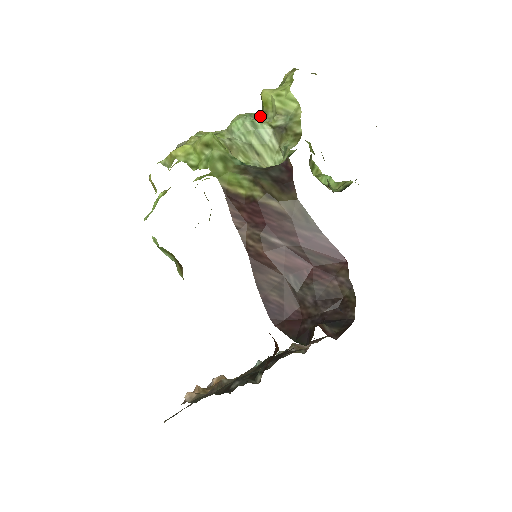
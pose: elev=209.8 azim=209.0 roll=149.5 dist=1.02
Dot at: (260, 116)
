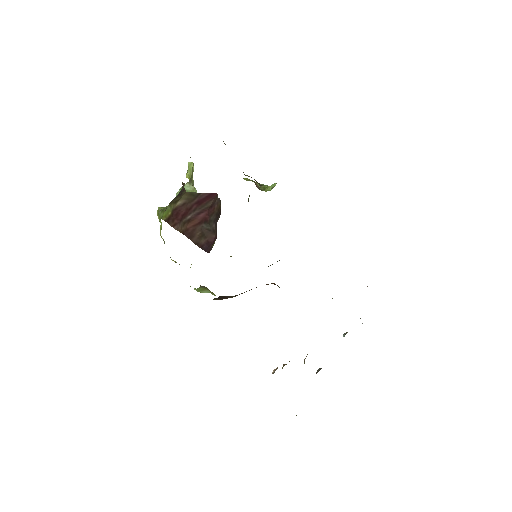
Dot at: occluded
